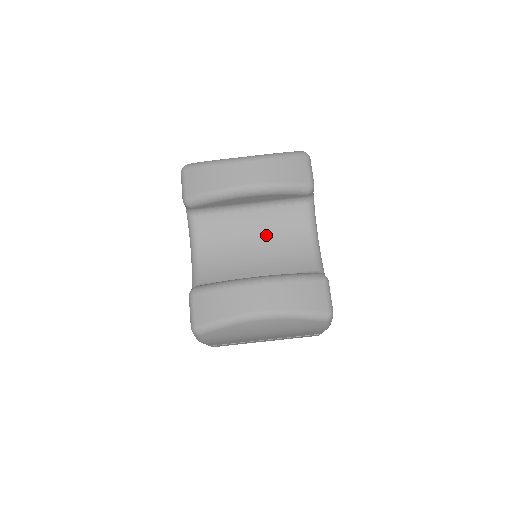
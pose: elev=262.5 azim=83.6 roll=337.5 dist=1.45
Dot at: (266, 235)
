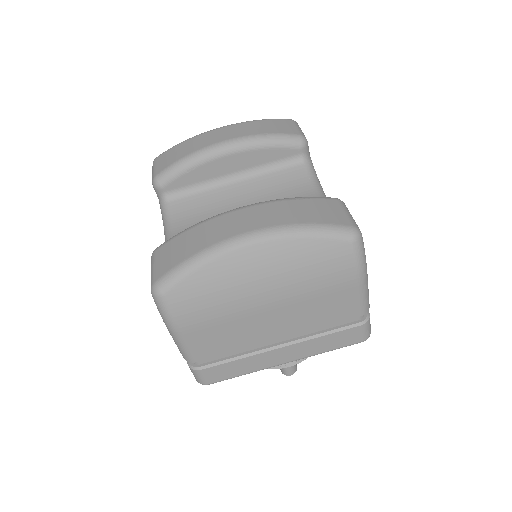
Dot at: occluded
